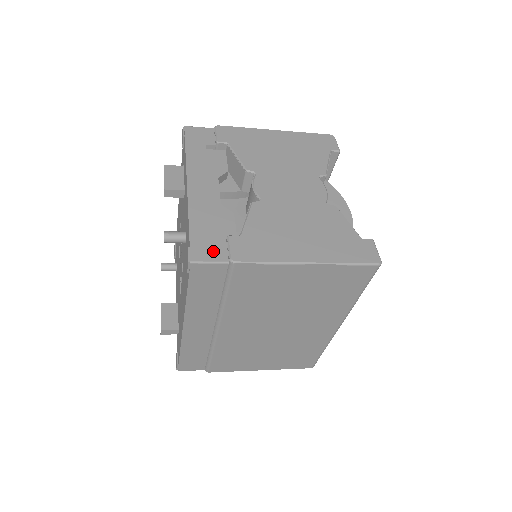
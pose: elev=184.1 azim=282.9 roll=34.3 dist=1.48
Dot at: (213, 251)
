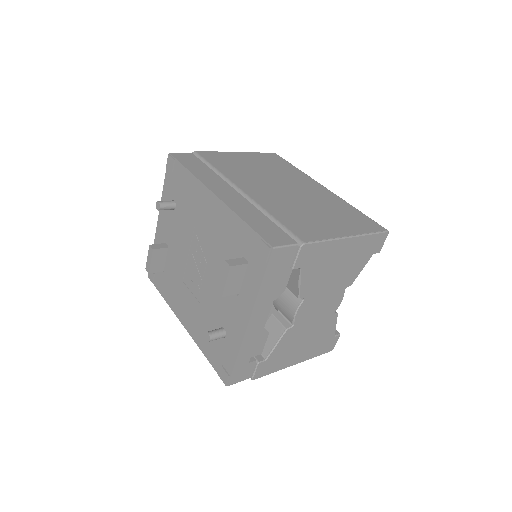
Dot at: (244, 375)
